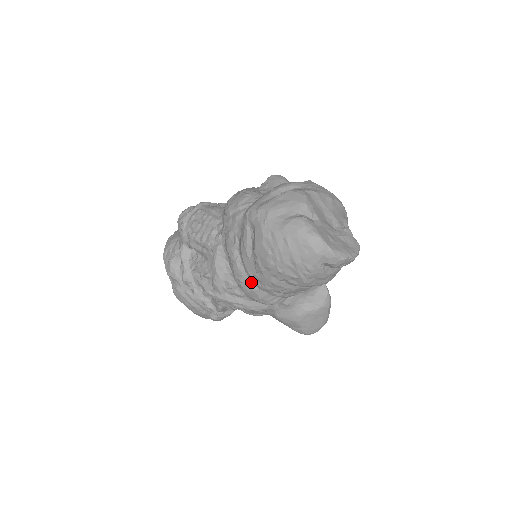
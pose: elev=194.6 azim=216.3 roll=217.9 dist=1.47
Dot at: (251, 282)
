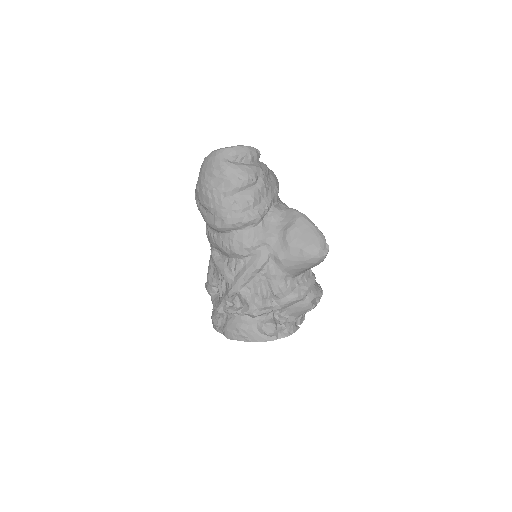
Dot at: (227, 236)
